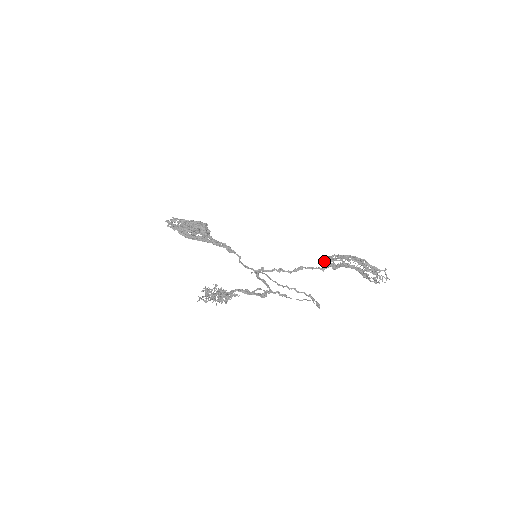
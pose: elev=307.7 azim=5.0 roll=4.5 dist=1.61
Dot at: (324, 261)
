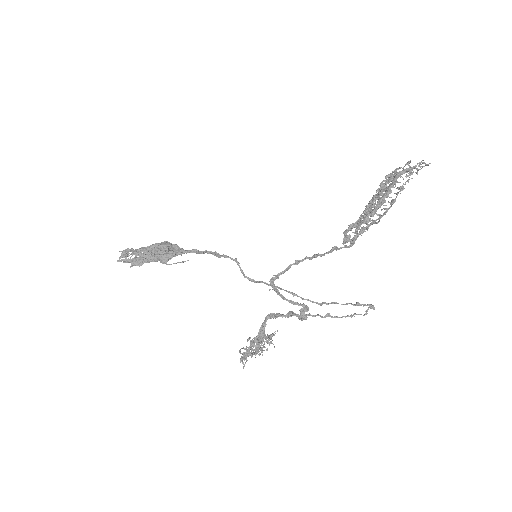
Dot at: (345, 231)
